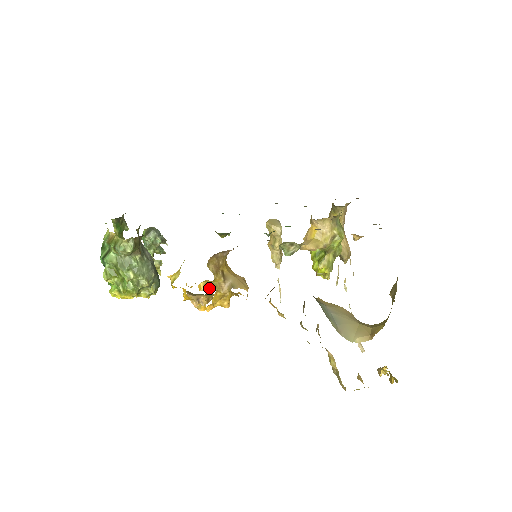
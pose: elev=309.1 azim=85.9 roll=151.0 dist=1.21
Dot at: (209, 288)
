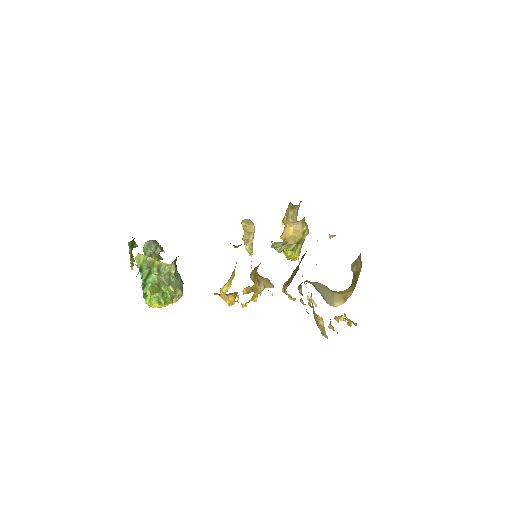
Dot at: (249, 291)
